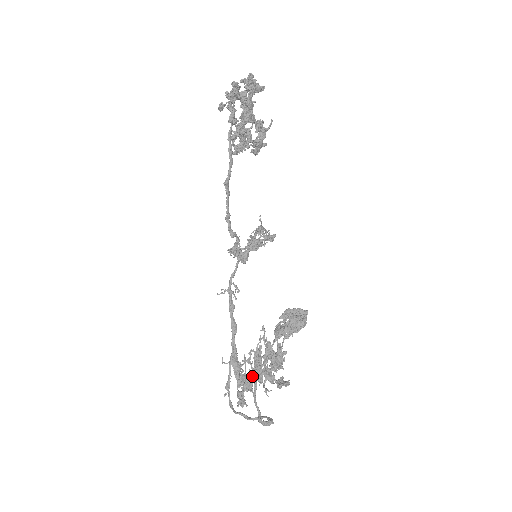
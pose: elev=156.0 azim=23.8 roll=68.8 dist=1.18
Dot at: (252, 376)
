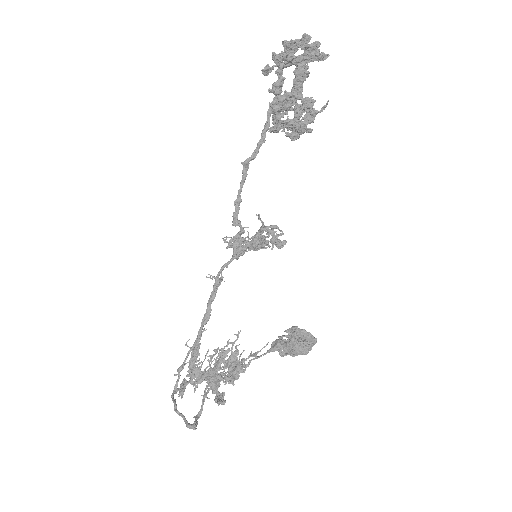
Dot at: (201, 374)
